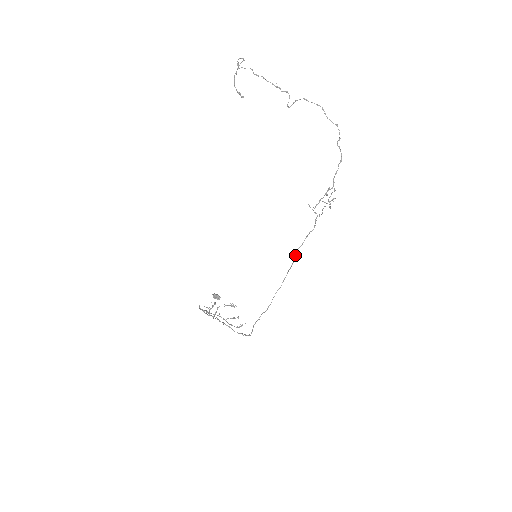
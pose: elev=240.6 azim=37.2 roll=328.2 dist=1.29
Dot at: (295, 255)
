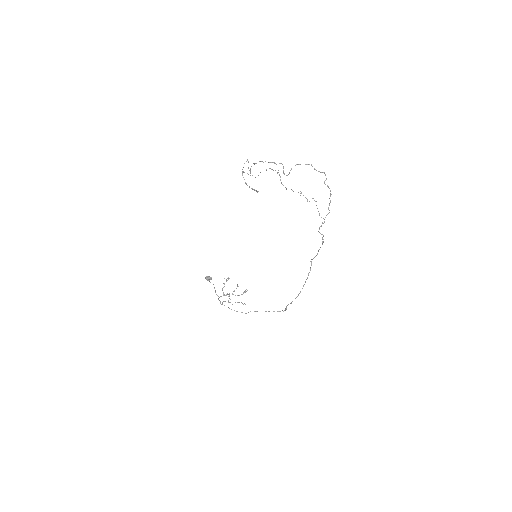
Dot at: (310, 261)
